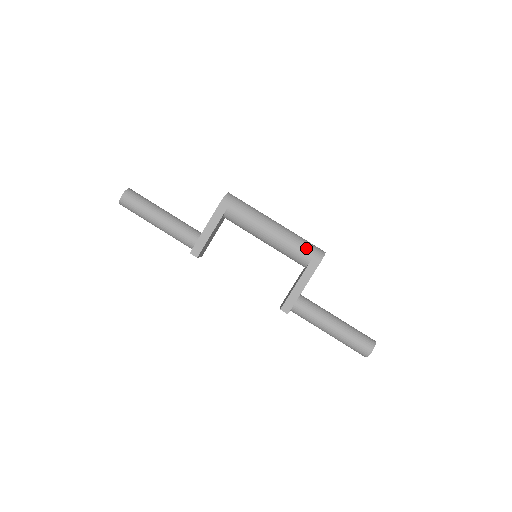
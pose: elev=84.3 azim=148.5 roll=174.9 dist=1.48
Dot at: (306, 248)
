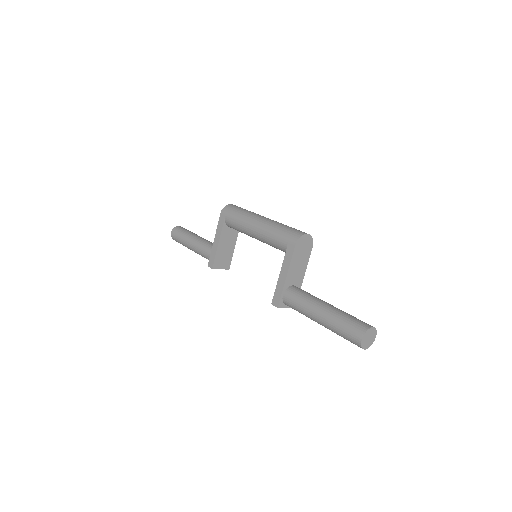
Dot at: (283, 234)
